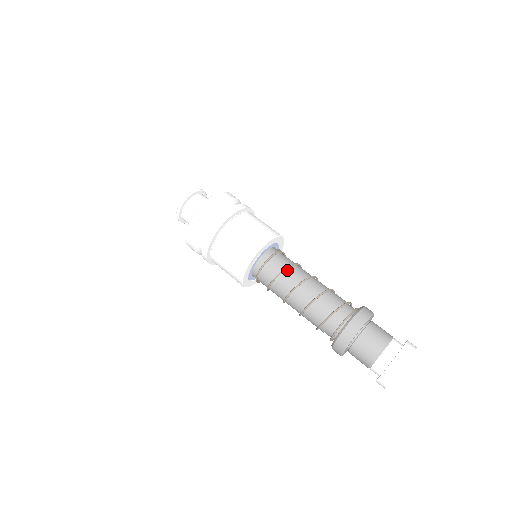
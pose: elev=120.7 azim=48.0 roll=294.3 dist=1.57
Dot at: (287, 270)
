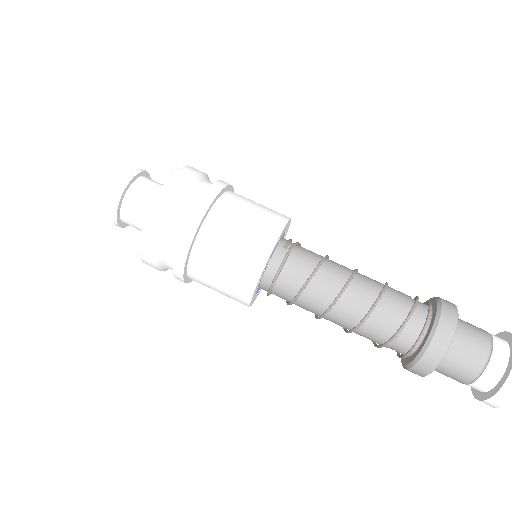
Dot at: (314, 276)
